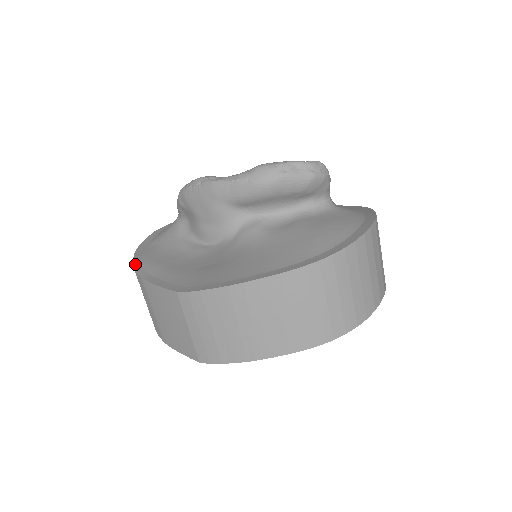
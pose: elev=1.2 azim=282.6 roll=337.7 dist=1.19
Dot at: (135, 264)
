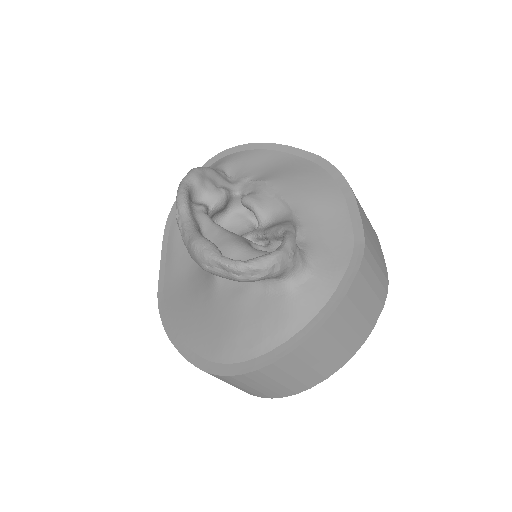
Dot at: (169, 217)
